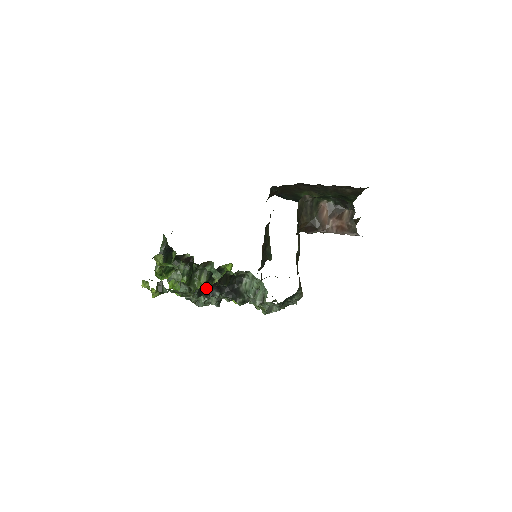
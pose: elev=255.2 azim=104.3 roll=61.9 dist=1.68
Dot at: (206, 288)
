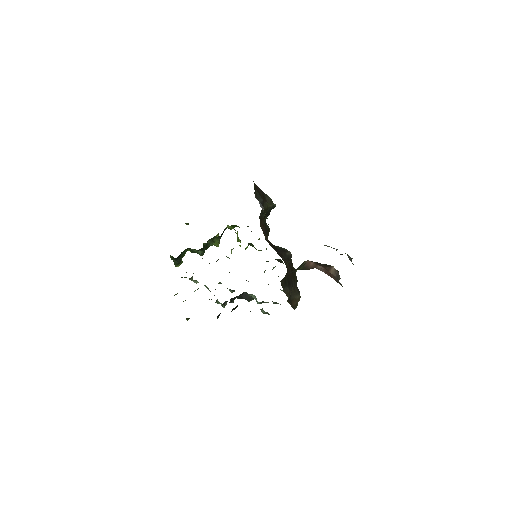
Dot at: occluded
